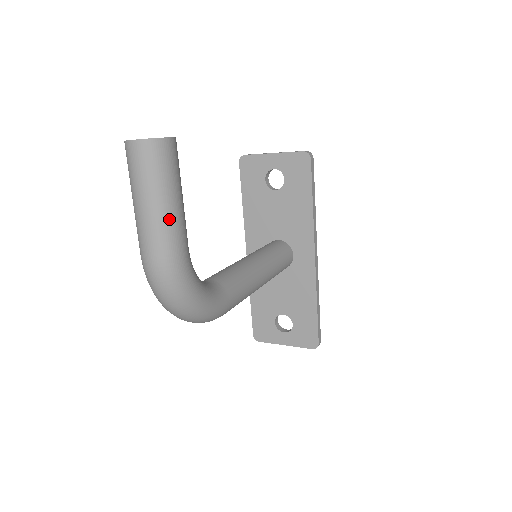
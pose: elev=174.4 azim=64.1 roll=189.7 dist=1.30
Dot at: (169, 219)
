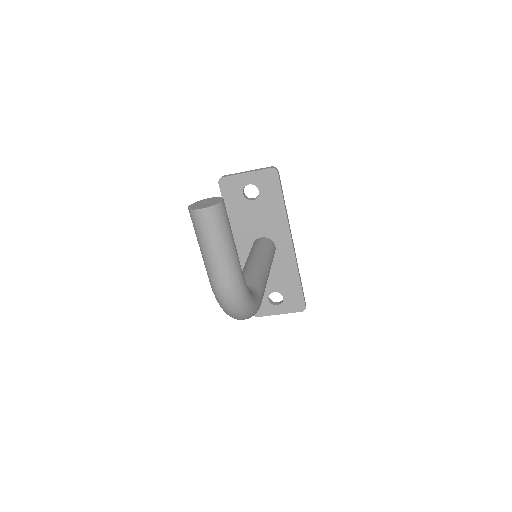
Dot at: (232, 256)
